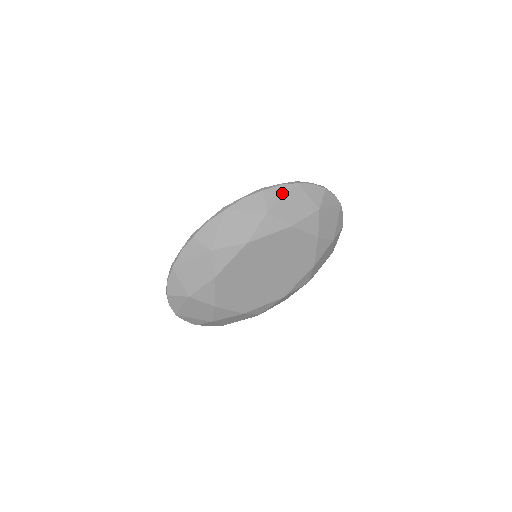
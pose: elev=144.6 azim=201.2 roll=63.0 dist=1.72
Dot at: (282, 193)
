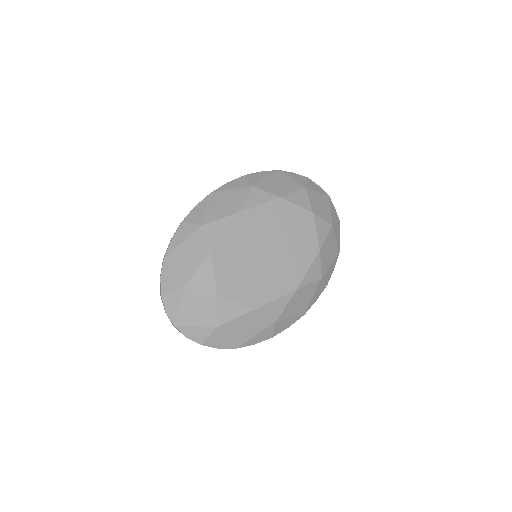
Dot at: (264, 176)
